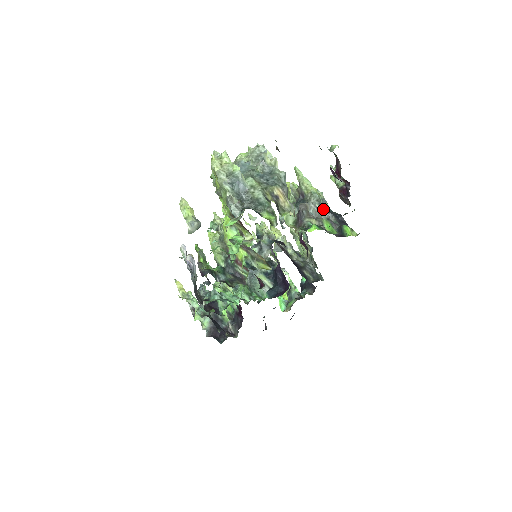
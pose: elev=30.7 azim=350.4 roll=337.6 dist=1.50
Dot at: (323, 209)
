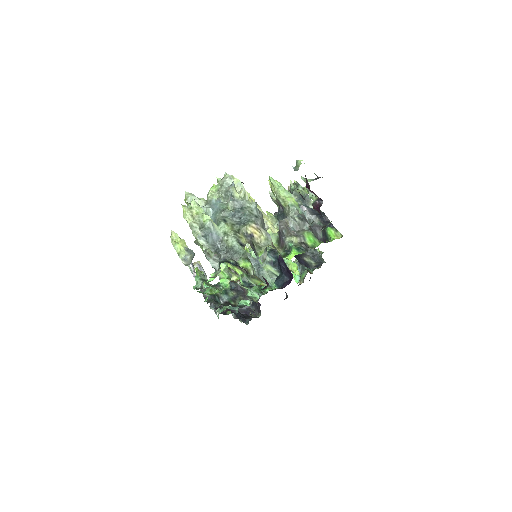
Dot at: (303, 220)
